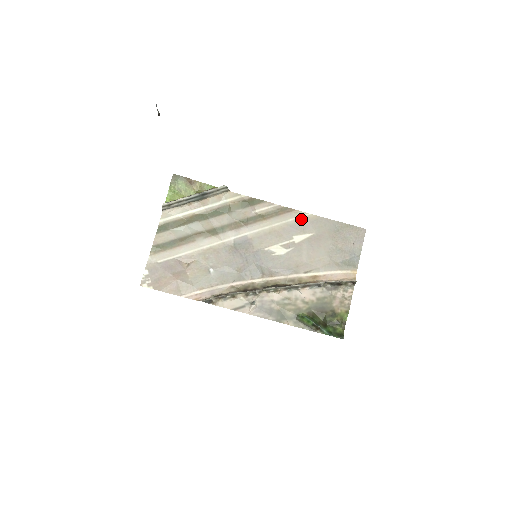
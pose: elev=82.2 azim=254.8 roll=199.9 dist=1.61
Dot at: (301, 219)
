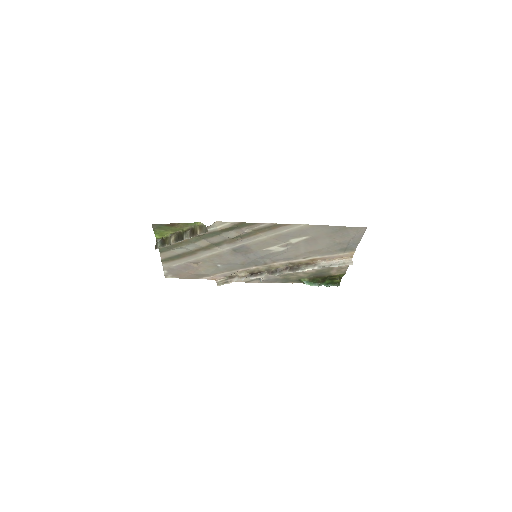
Dot at: (296, 229)
